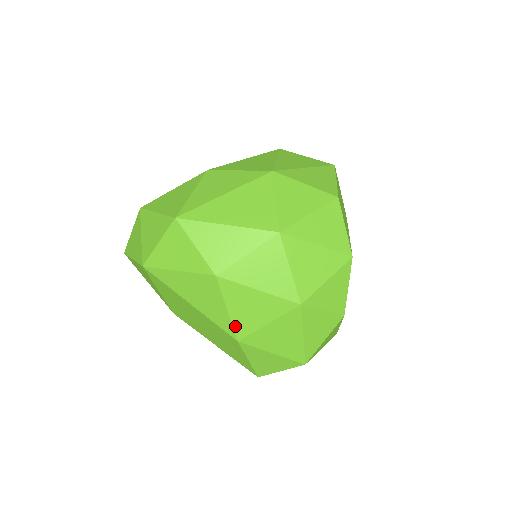
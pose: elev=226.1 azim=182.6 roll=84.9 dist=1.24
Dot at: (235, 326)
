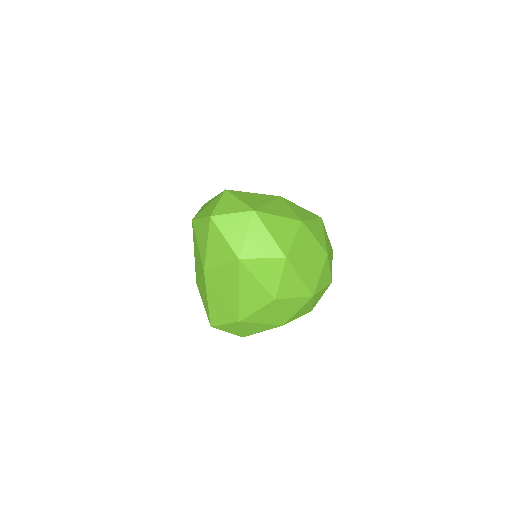
Dot at: (249, 317)
